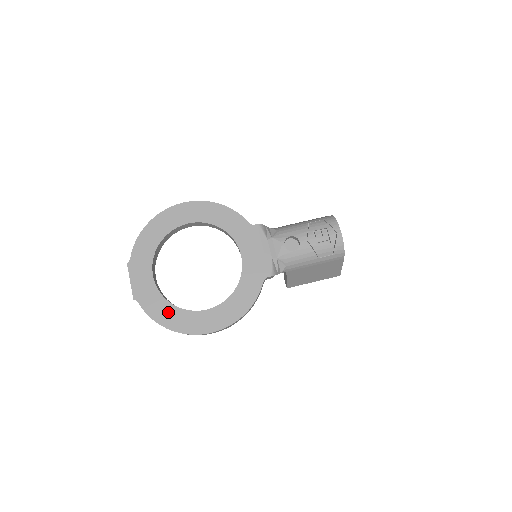
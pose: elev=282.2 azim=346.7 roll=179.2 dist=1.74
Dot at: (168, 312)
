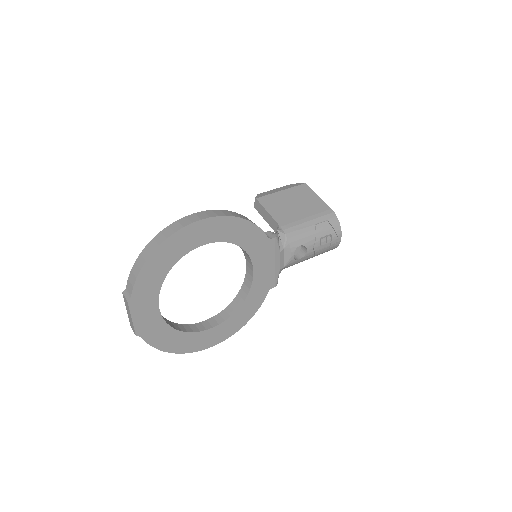
Dot at: (174, 339)
